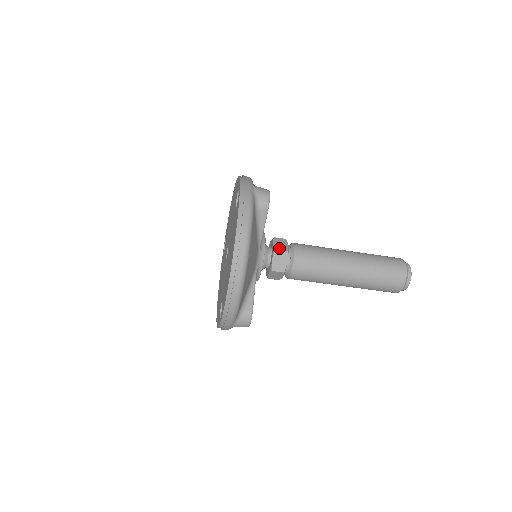
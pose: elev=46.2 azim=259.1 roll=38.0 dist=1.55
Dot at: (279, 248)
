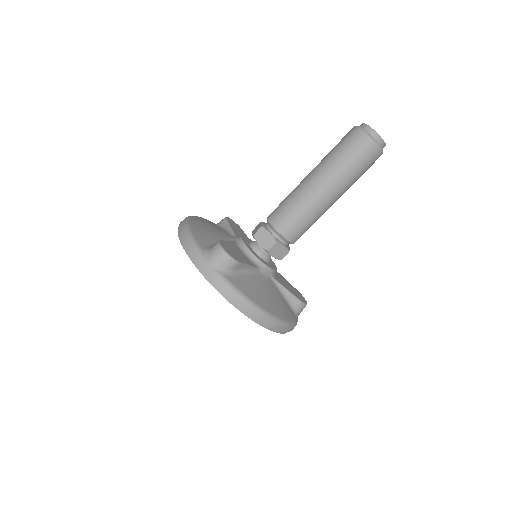
Dot at: occluded
